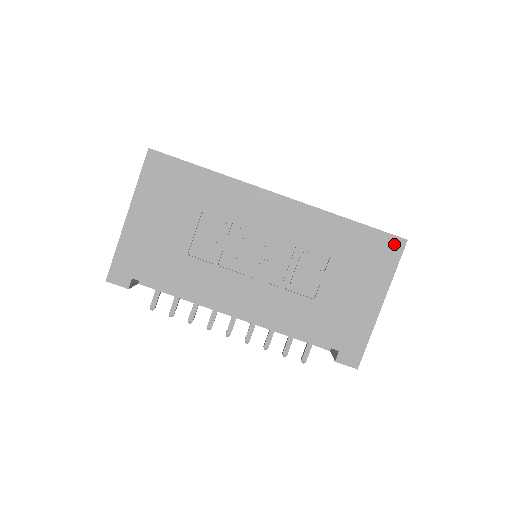
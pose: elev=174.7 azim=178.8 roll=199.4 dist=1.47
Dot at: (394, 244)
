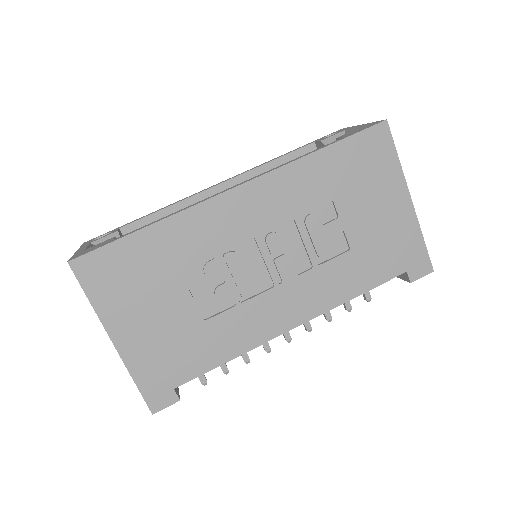
Dot at: (378, 135)
